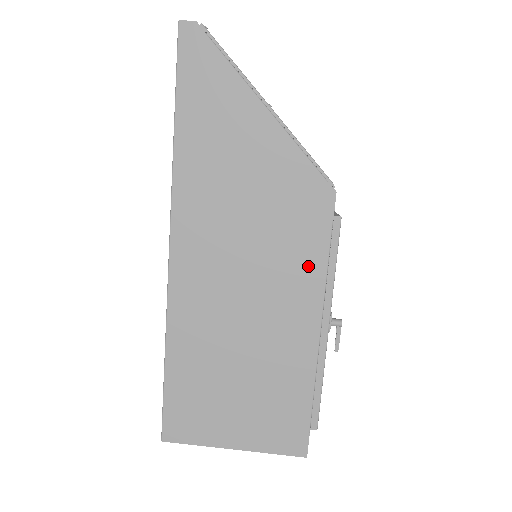
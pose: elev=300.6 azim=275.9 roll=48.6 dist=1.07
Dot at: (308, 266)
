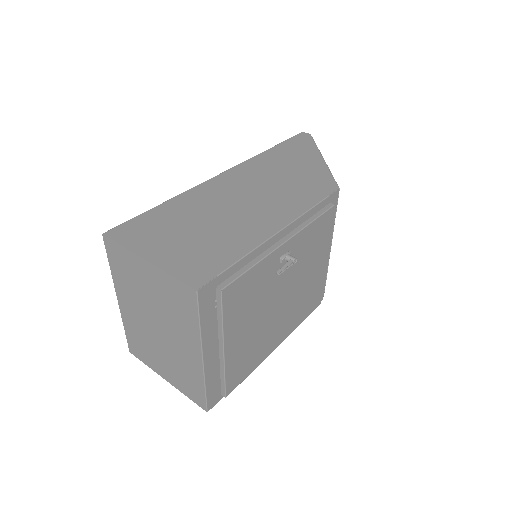
Dot at: (298, 204)
